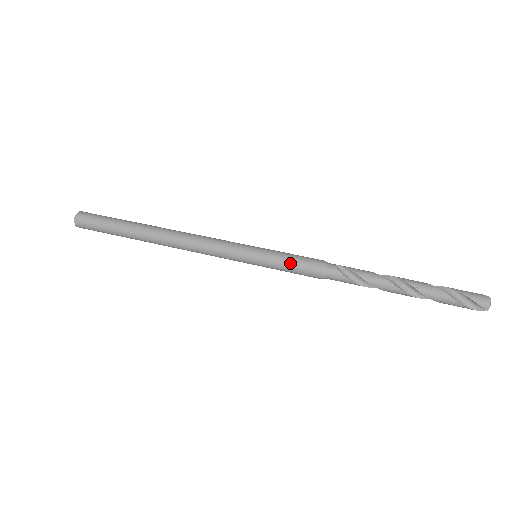
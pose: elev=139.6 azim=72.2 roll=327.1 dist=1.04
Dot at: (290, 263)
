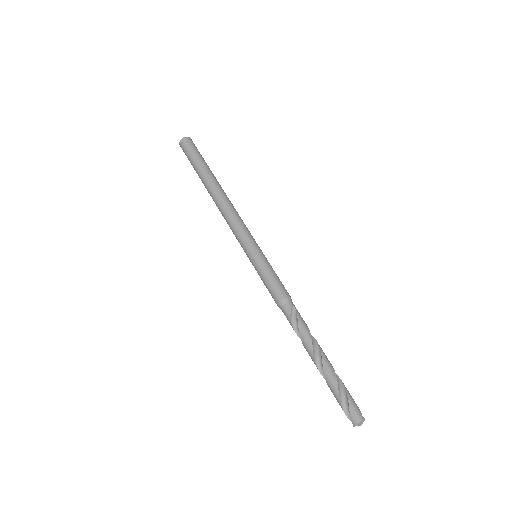
Dot at: (267, 279)
